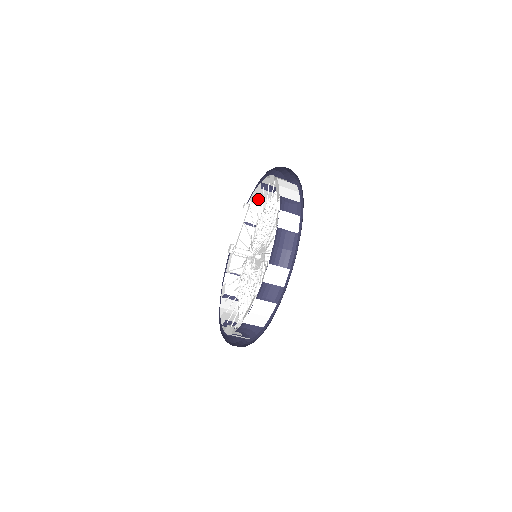
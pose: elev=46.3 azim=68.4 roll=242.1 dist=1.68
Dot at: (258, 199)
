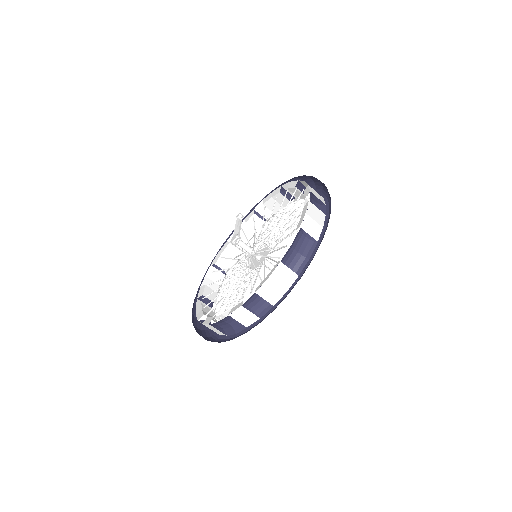
Dot at: (223, 259)
